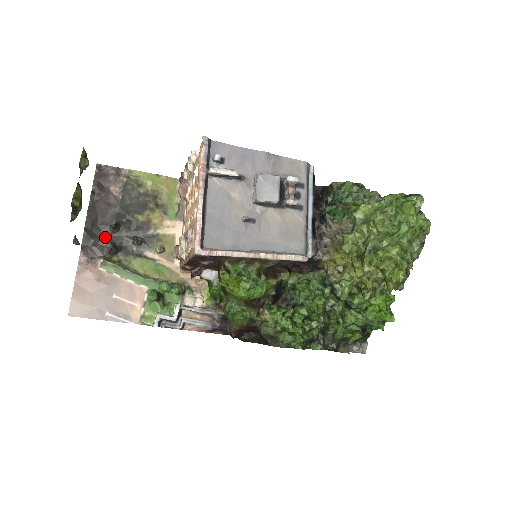
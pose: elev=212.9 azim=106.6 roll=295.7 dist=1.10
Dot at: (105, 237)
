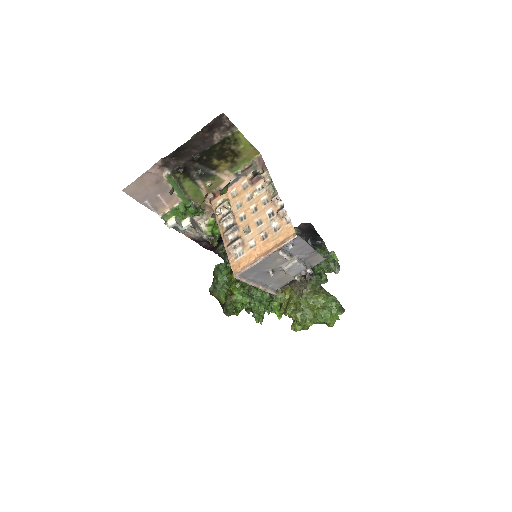
Dot at: (184, 159)
